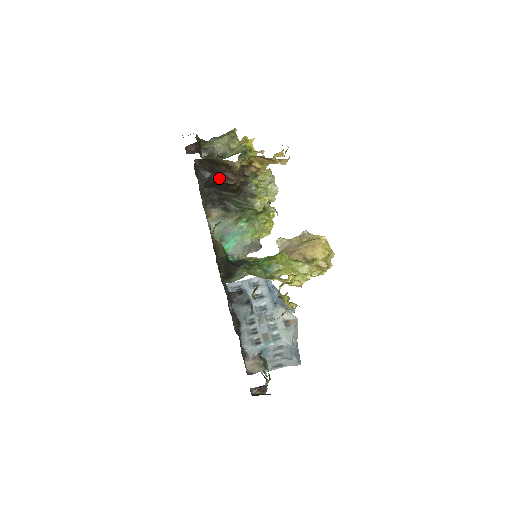
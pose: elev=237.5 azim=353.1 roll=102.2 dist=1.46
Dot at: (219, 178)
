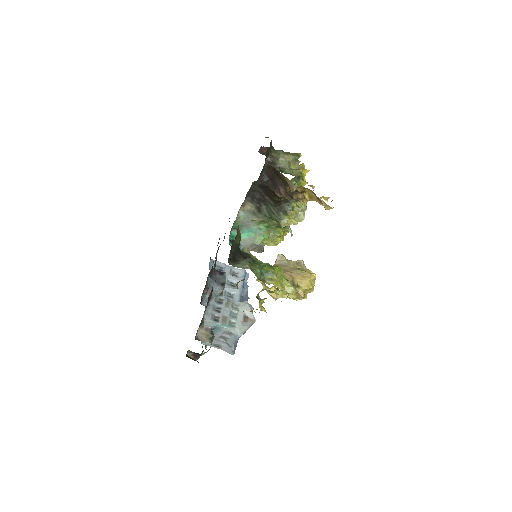
Dot at: (273, 187)
